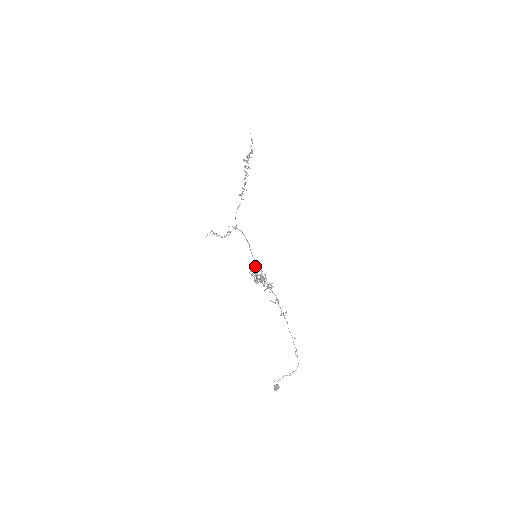
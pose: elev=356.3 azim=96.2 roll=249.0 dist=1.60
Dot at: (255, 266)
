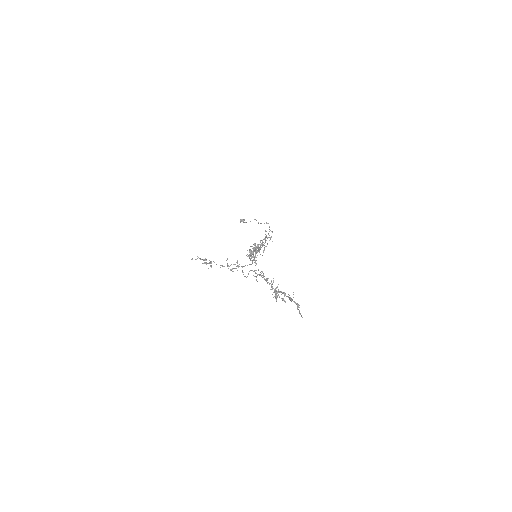
Dot at: occluded
